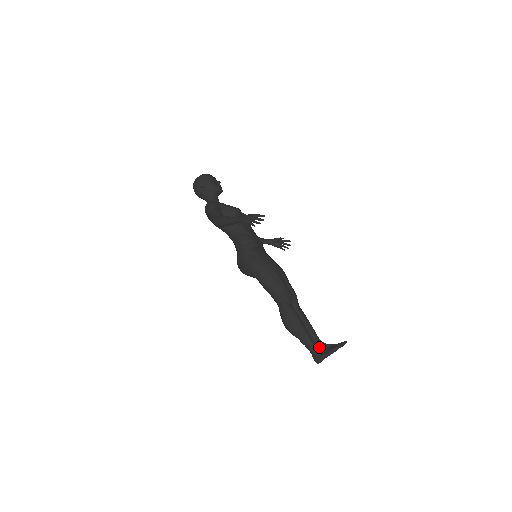
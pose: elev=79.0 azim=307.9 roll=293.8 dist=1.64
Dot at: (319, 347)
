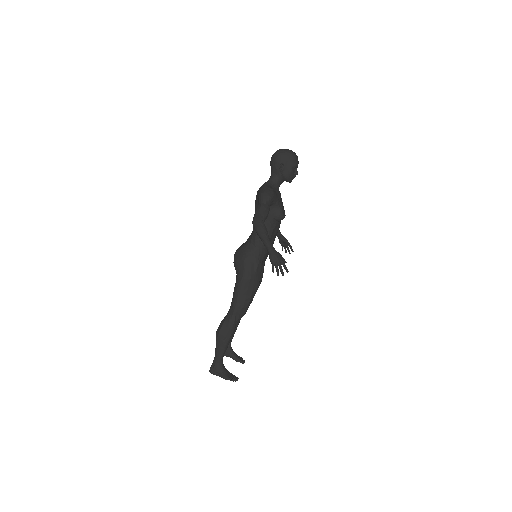
Dot at: (222, 366)
